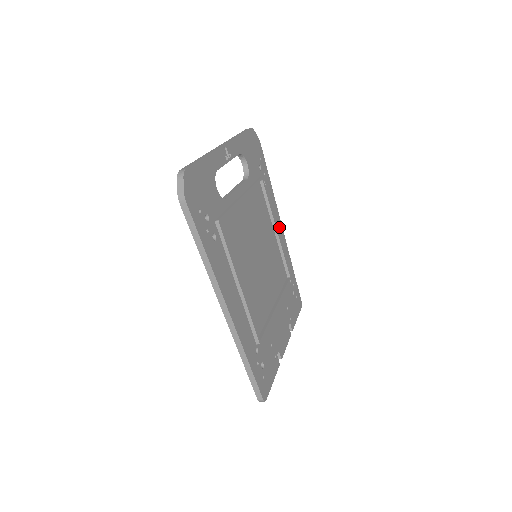
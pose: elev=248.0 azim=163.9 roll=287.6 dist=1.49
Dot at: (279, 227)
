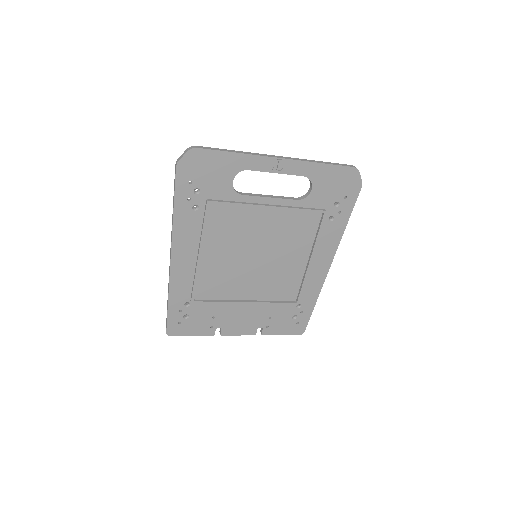
Dot at: (324, 262)
